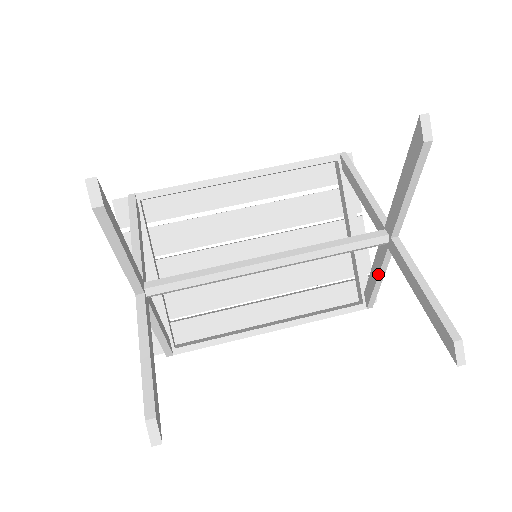
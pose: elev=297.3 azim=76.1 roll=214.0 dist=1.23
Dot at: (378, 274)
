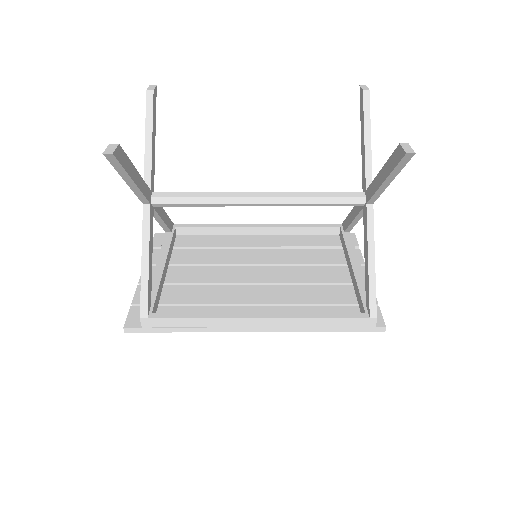
Dot at: (367, 247)
